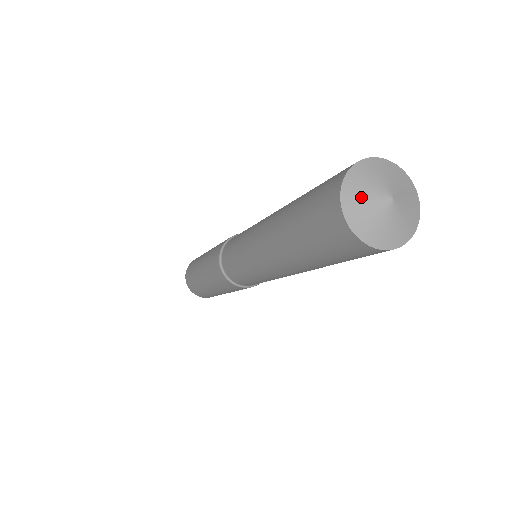
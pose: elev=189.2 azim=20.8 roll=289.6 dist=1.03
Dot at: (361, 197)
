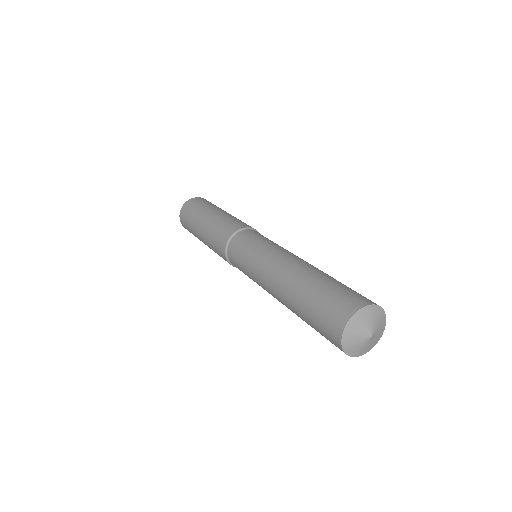
Dot at: (354, 336)
